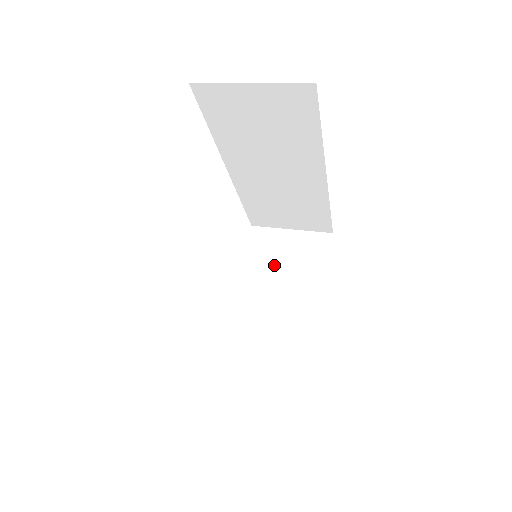
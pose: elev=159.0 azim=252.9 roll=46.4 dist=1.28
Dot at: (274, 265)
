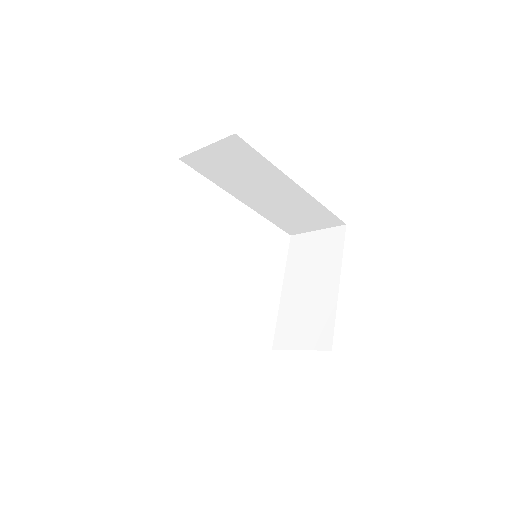
Dot at: (306, 261)
